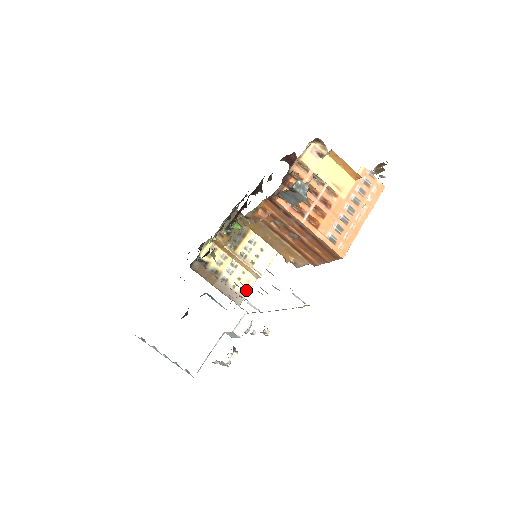
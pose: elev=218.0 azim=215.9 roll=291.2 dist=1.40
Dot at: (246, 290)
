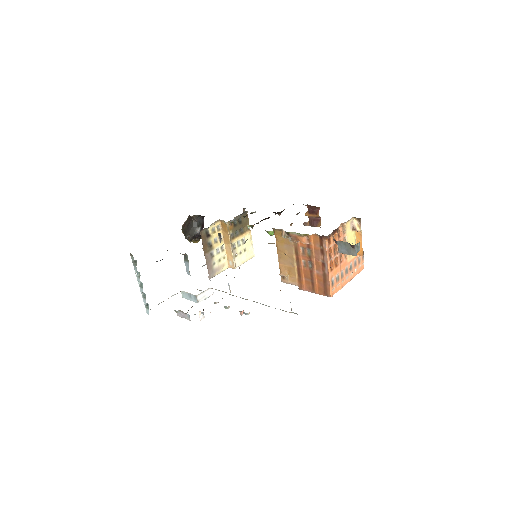
Dot at: (219, 271)
